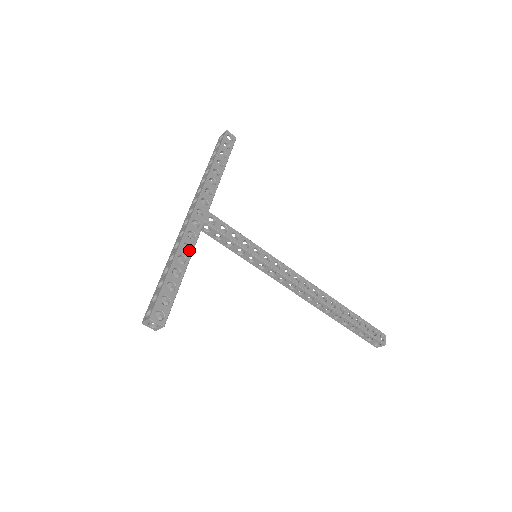
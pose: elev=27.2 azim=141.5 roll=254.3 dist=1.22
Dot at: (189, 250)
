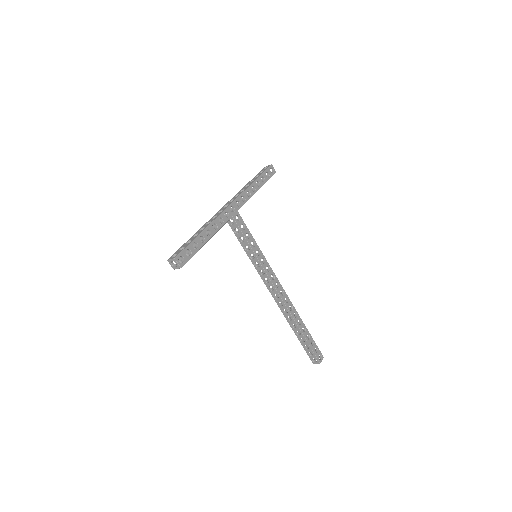
Dot at: (215, 229)
